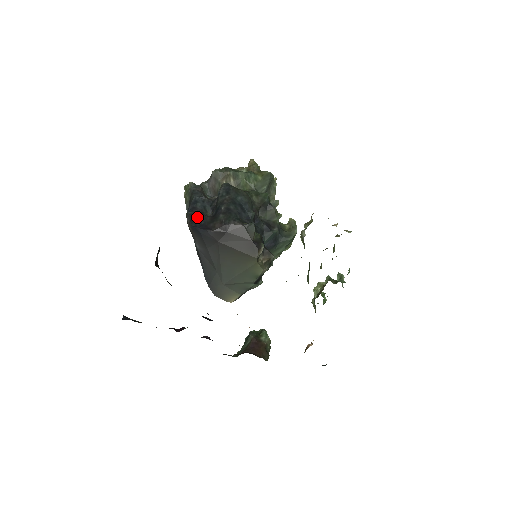
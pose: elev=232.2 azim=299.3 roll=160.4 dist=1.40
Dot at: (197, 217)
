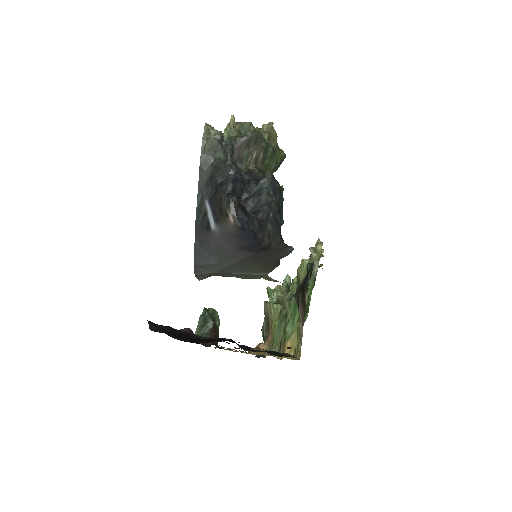
Dot at: (245, 215)
